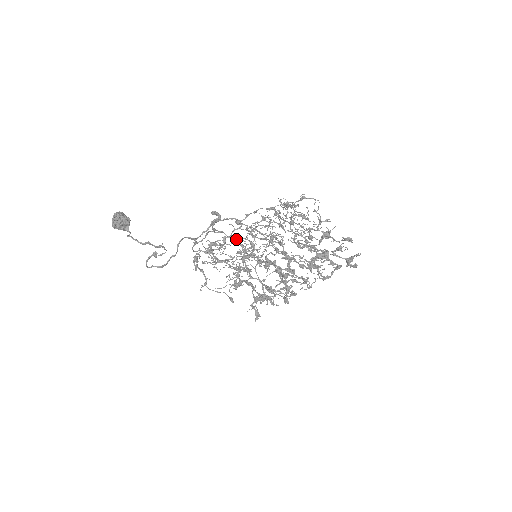
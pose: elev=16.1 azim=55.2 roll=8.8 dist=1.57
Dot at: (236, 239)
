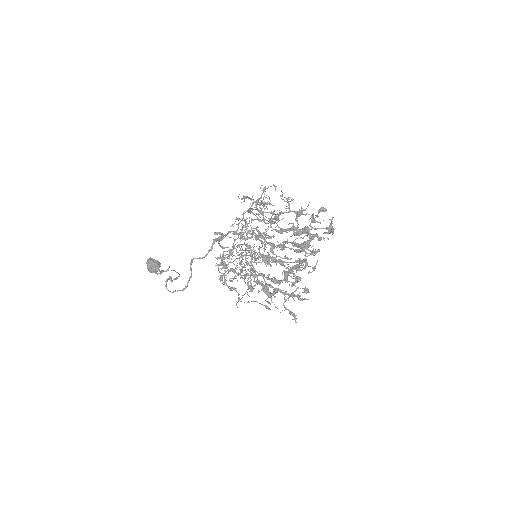
Dot at: (246, 250)
